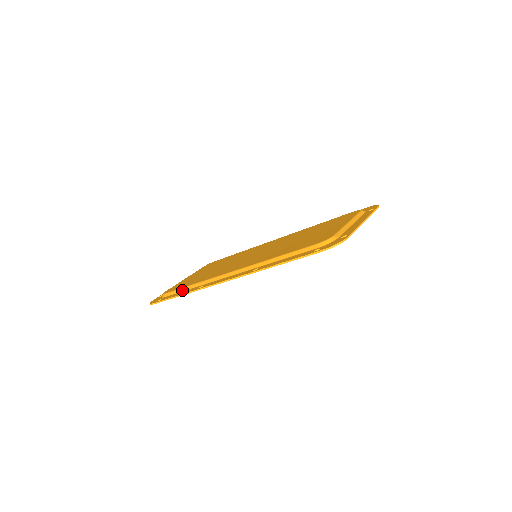
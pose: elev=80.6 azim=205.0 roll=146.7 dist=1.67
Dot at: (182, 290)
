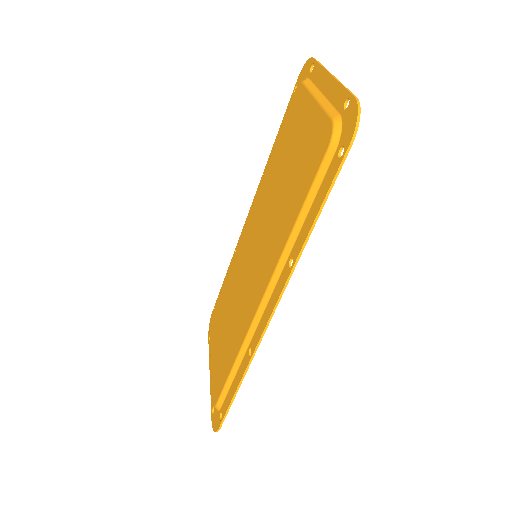
Dot at: (231, 380)
